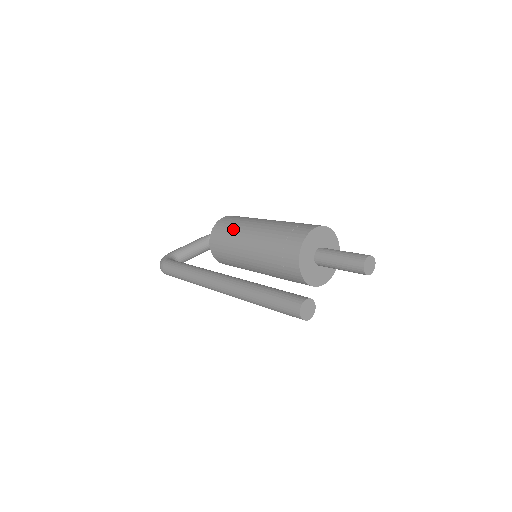
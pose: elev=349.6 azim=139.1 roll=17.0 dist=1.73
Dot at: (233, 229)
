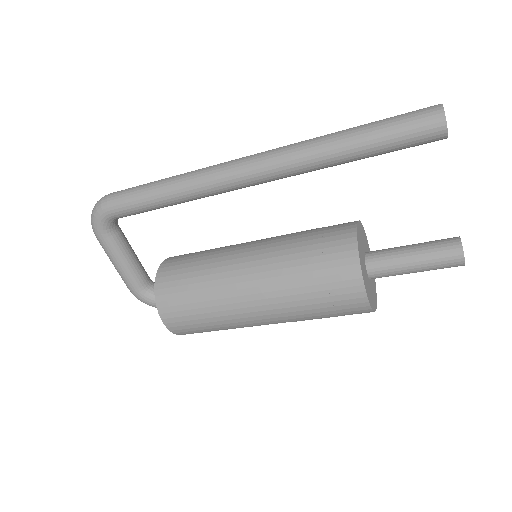
Dot at: occluded
